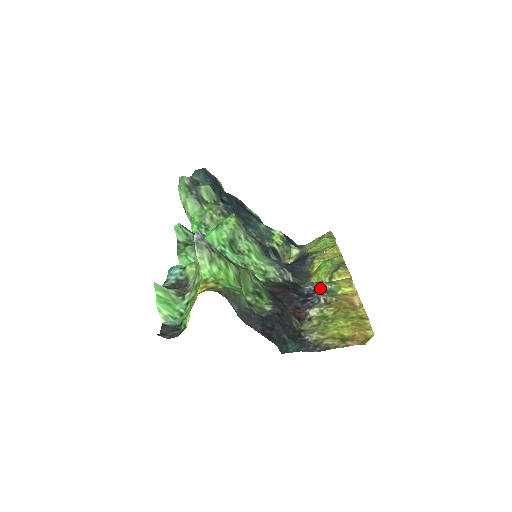
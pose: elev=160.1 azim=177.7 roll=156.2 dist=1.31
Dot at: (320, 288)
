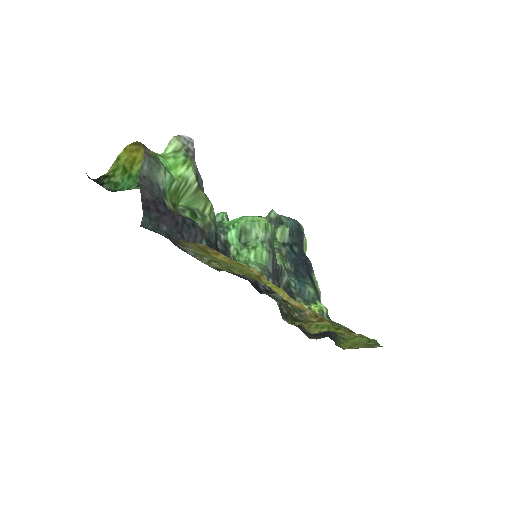
Dot at: occluded
